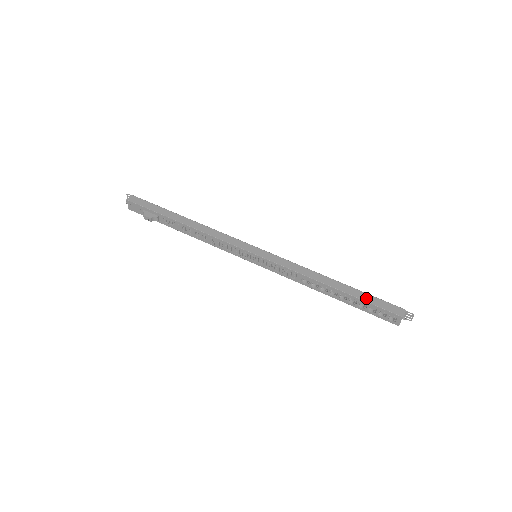
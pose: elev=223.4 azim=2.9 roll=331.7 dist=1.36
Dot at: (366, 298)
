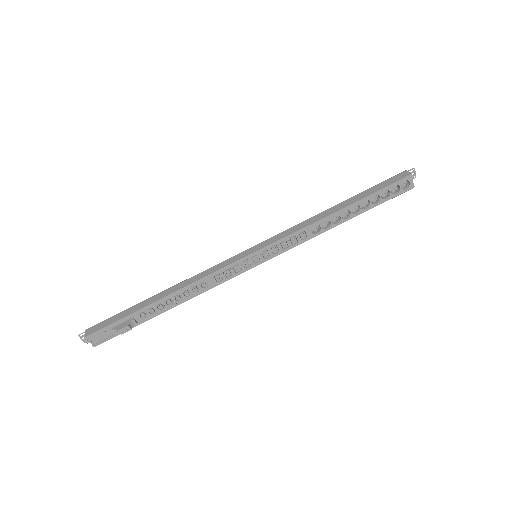
Dot at: (373, 191)
